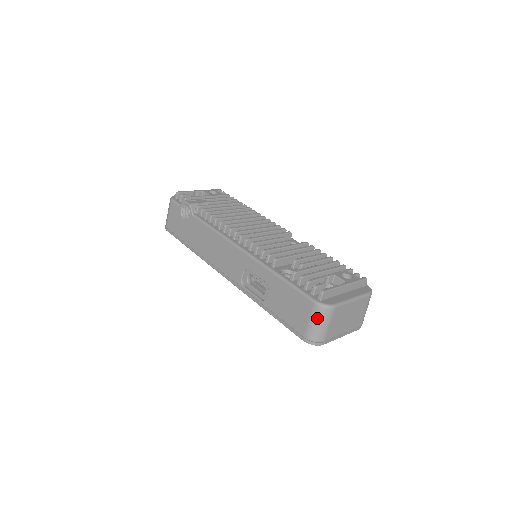
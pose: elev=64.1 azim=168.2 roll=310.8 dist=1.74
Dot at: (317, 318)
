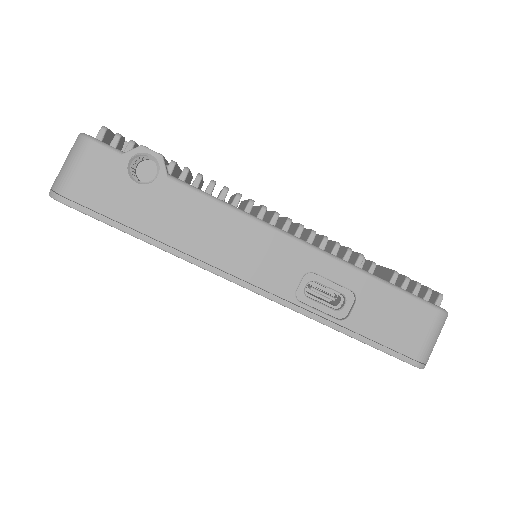
Dot at: (438, 331)
